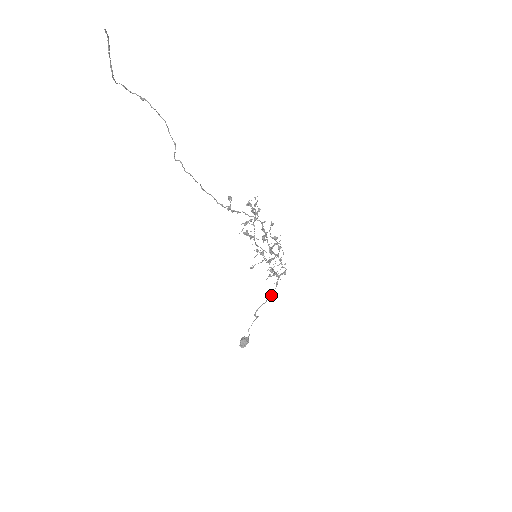
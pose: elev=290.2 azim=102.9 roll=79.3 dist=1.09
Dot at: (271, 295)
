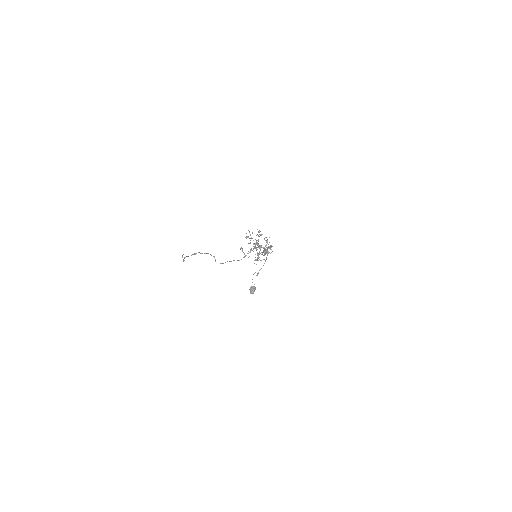
Dot at: occluded
